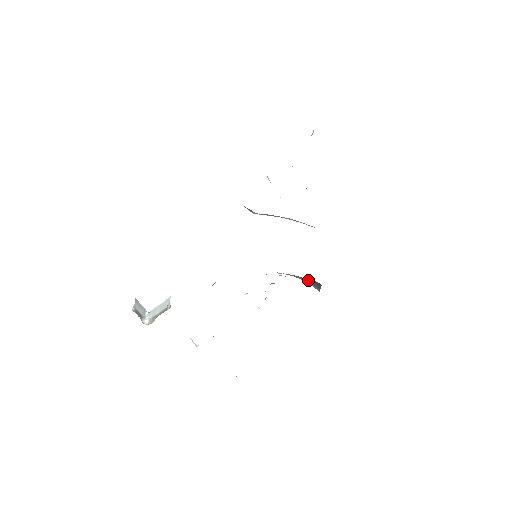
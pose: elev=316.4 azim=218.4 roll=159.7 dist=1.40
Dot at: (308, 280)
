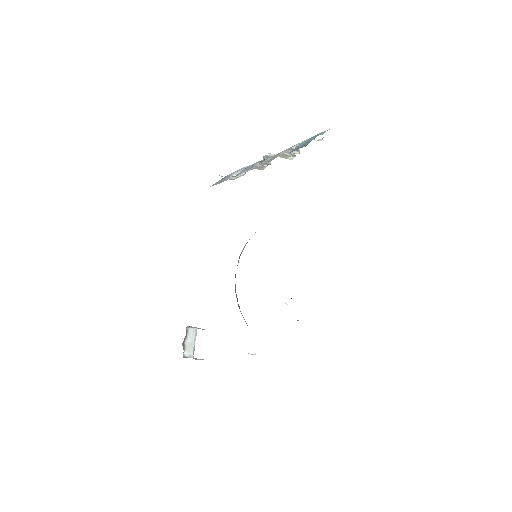
Dot at: occluded
